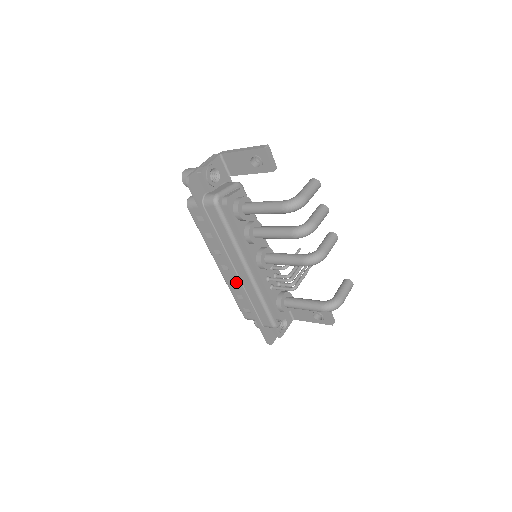
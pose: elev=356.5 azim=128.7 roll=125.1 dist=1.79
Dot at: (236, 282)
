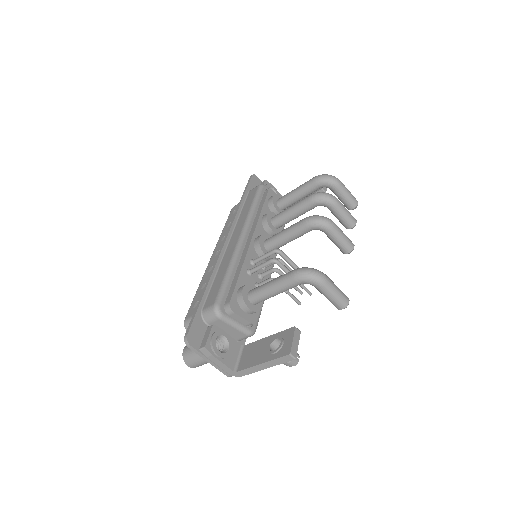
Dot at: (220, 251)
